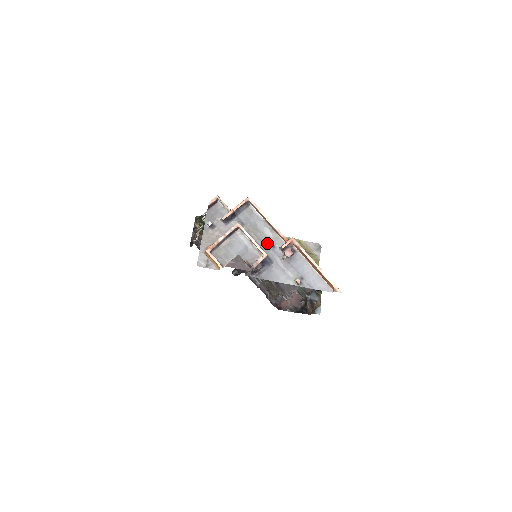
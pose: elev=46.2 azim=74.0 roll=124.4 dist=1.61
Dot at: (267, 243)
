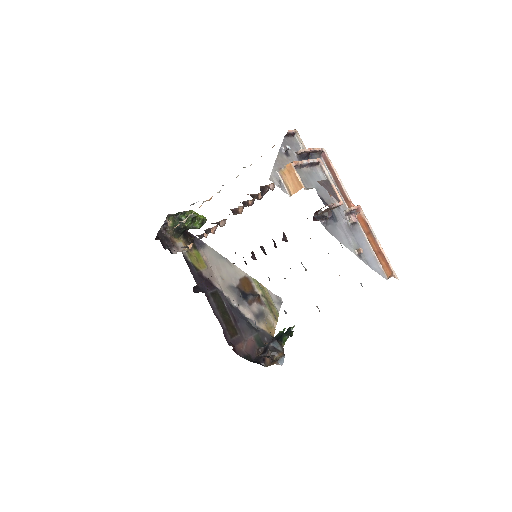
Dot at: occluded
